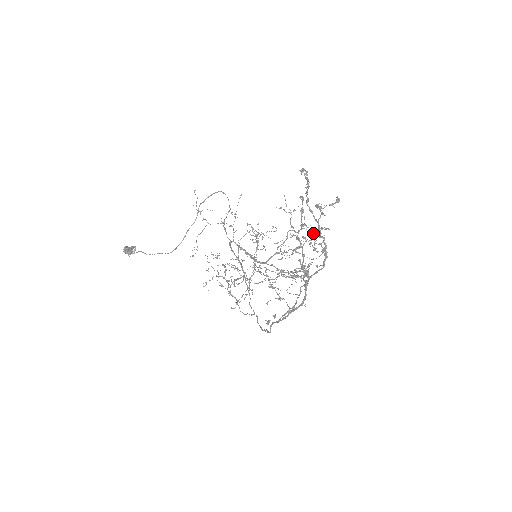
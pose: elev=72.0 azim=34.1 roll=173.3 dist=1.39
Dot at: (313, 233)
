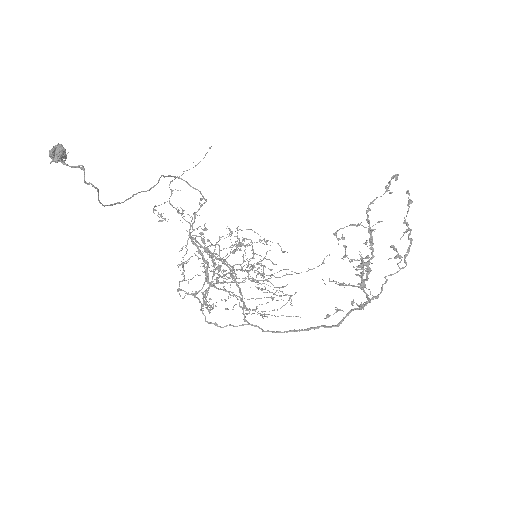
Dot at: (279, 271)
